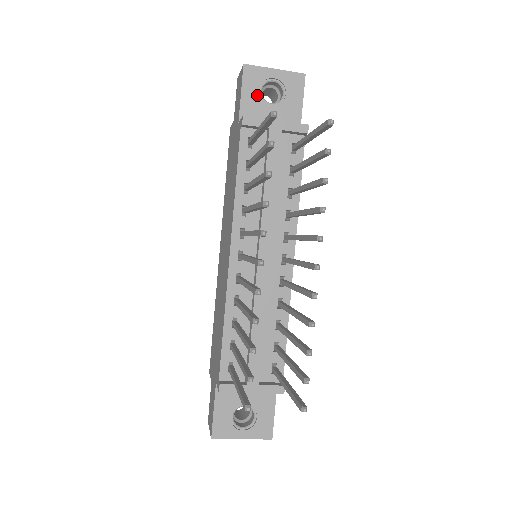
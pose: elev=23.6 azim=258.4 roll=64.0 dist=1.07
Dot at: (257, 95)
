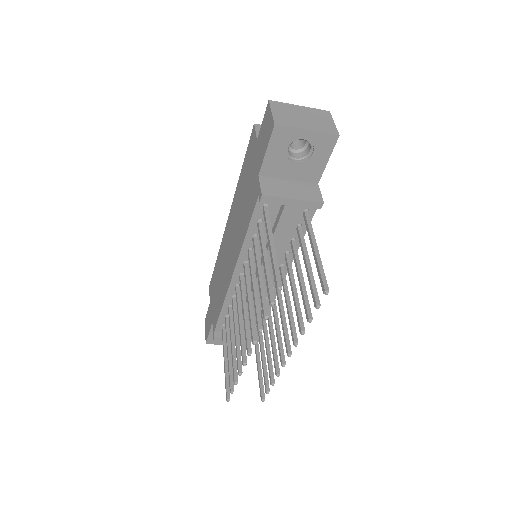
Dot at: (283, 153)
